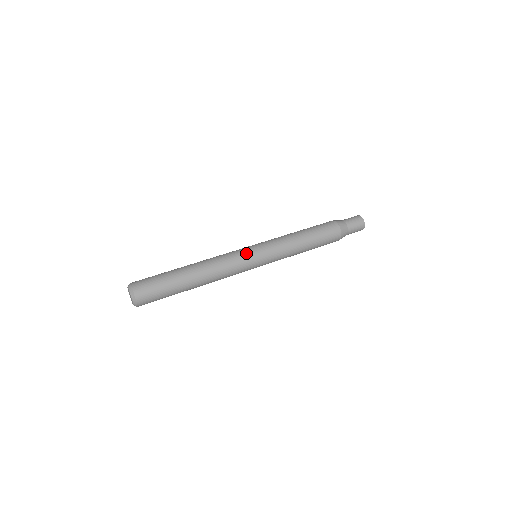
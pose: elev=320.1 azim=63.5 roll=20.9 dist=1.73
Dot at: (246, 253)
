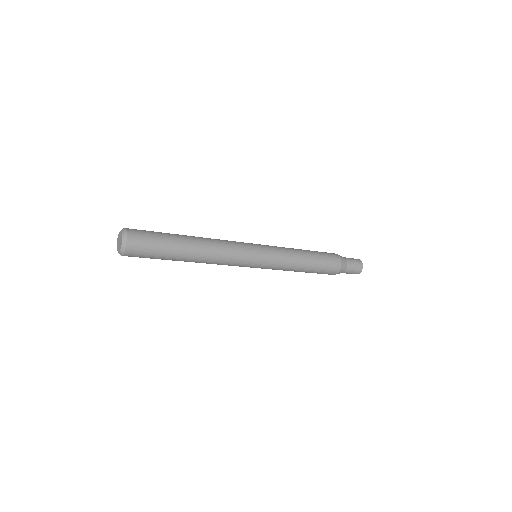
Dot at: occluded
